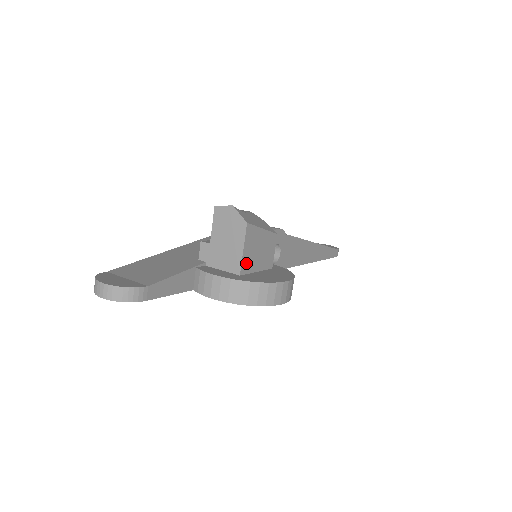
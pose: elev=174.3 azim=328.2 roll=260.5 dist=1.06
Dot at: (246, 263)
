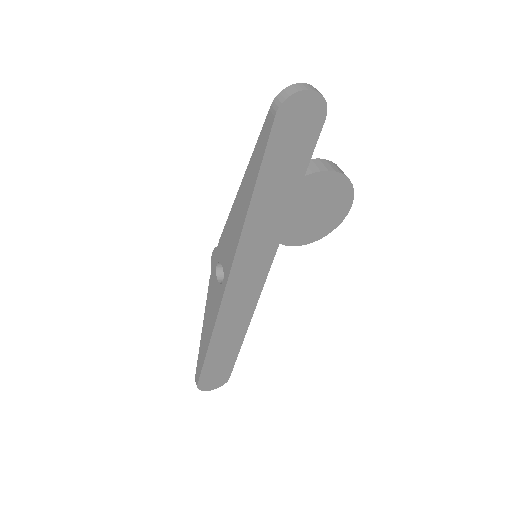
Dot at: occluded
